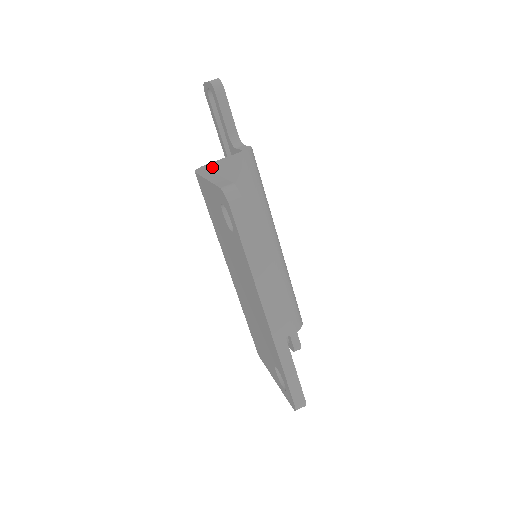
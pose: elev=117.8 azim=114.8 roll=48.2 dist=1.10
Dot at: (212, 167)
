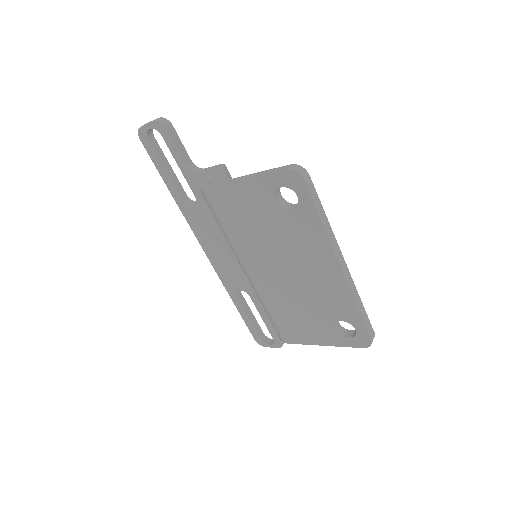
Dot at: occluded
